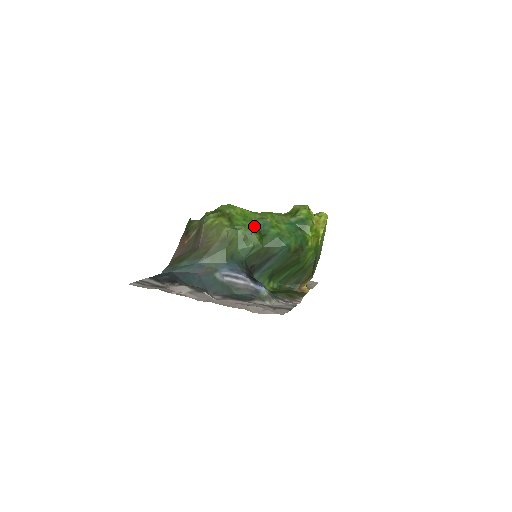
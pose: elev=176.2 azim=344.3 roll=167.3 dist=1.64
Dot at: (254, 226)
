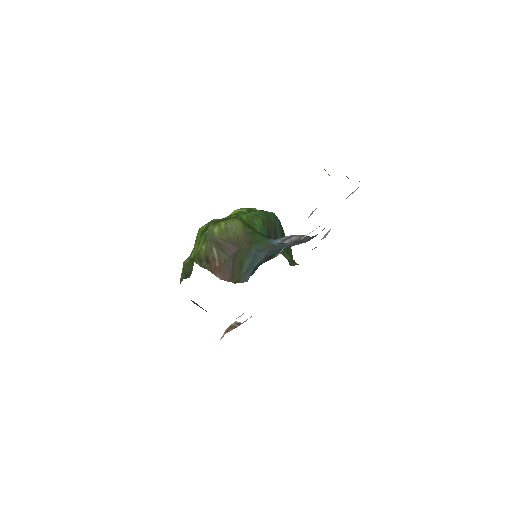
Dot at: occluded
